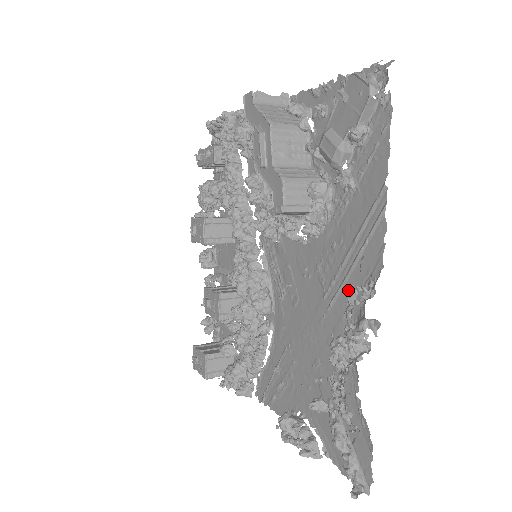
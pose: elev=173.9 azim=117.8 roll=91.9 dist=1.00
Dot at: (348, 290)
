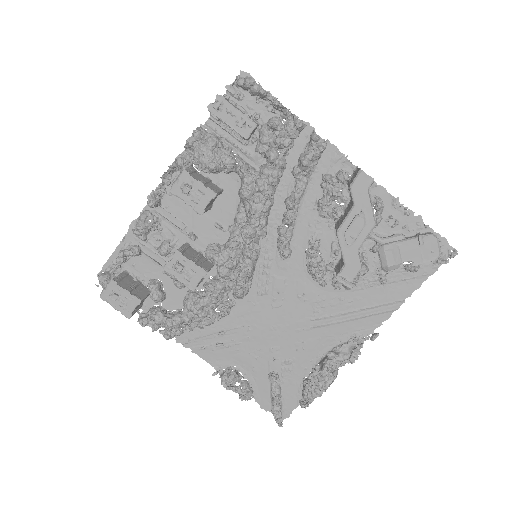
Dot at: (337, 328)
